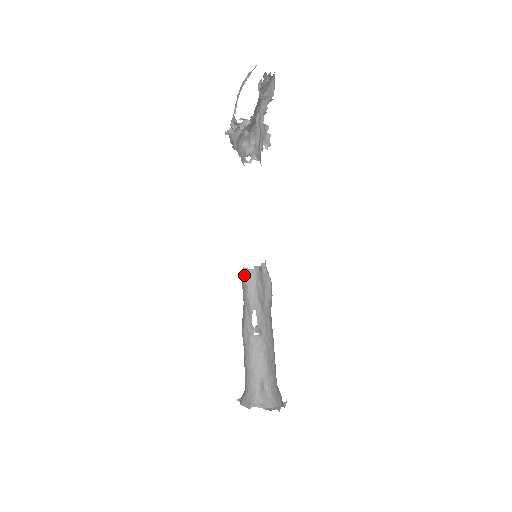
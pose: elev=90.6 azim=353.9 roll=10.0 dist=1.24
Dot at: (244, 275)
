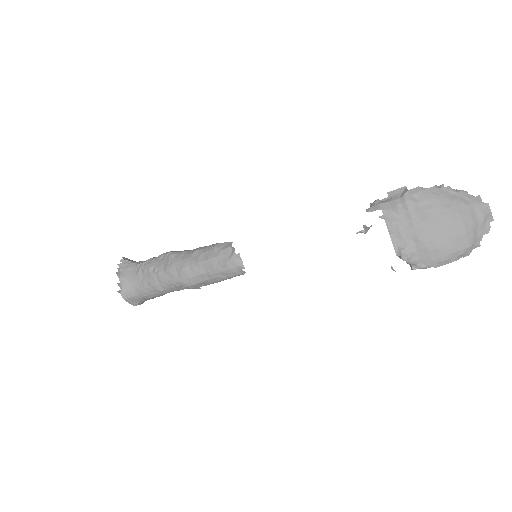
Dot at: (237, 275)
